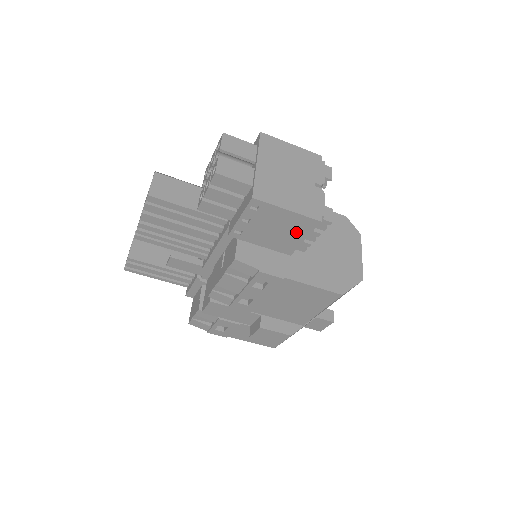
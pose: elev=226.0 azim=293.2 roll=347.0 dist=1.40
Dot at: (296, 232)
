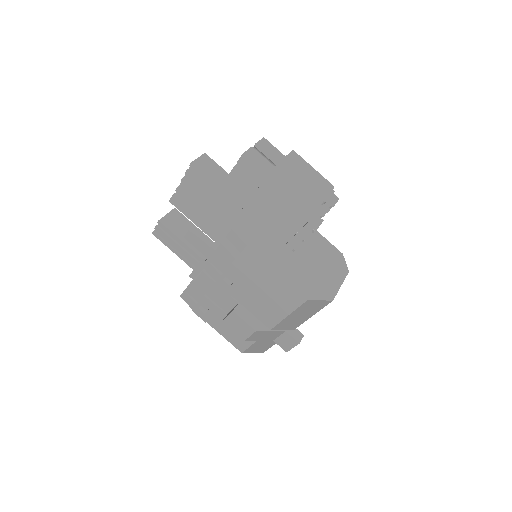
Dot at: (287, 226)
